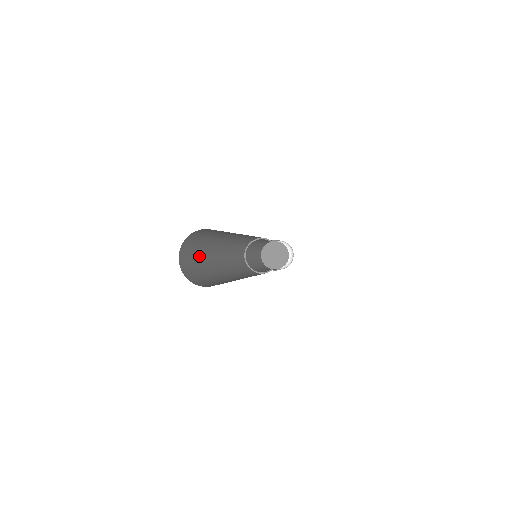
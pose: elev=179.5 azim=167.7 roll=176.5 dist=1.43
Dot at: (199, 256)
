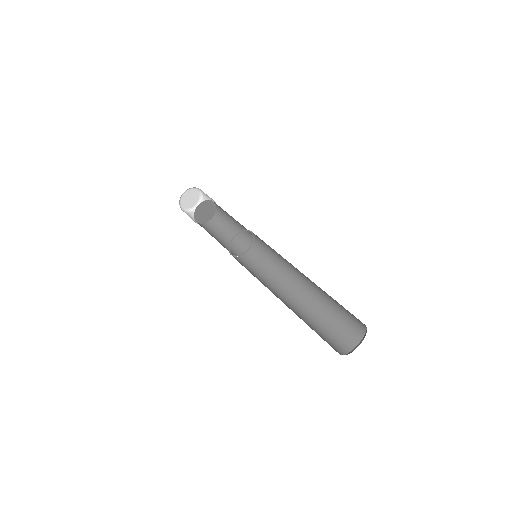
Dot at: occluded
